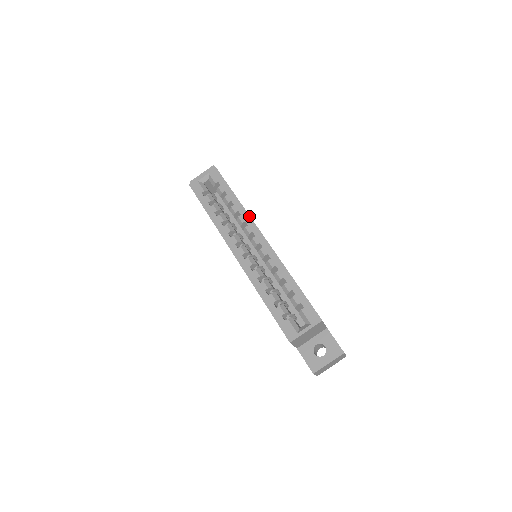
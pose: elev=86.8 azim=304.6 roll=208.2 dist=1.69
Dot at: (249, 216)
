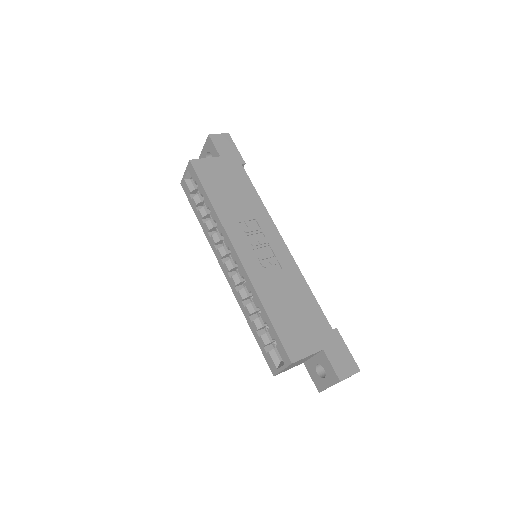
Dot at: (223, 227)
